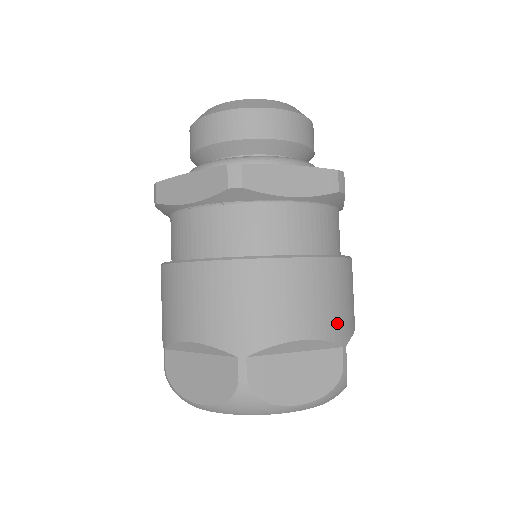
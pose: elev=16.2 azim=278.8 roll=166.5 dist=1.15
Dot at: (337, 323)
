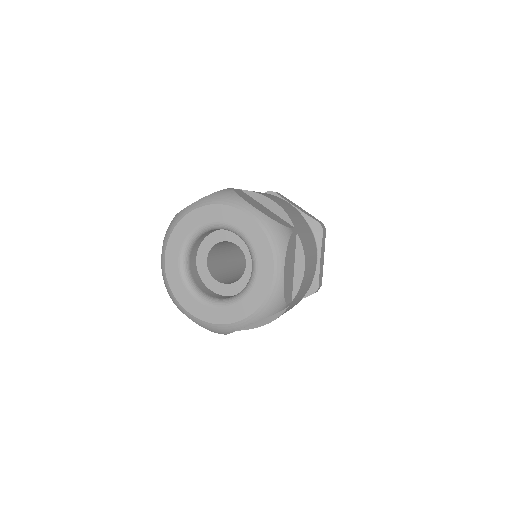
Dot at: occluded
